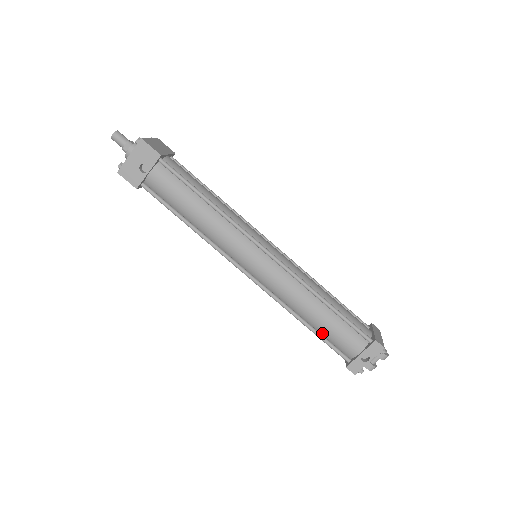
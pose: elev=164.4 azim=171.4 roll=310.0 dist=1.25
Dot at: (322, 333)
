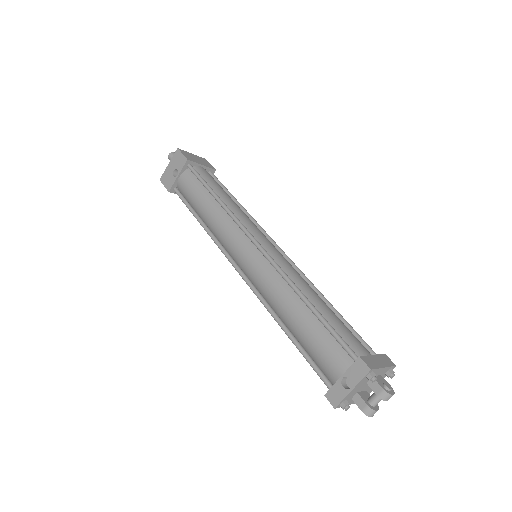
Dot at: (304, 345)
